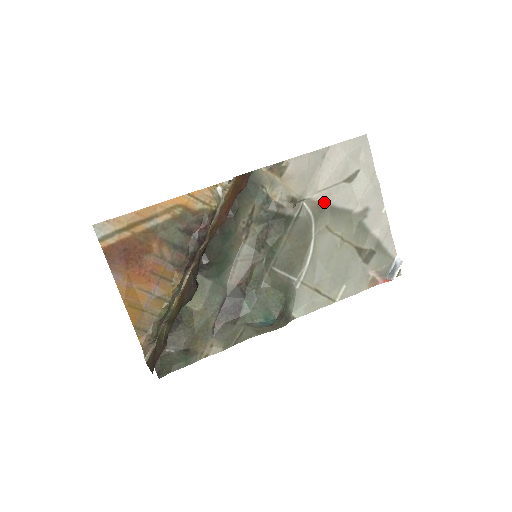
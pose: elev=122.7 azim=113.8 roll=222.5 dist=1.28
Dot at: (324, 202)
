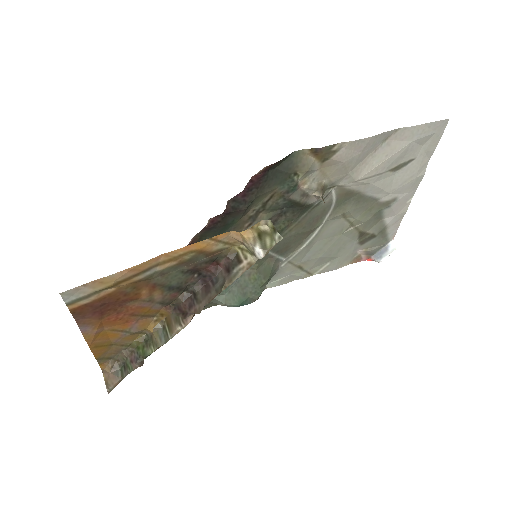
Dot at: (355, 190)
